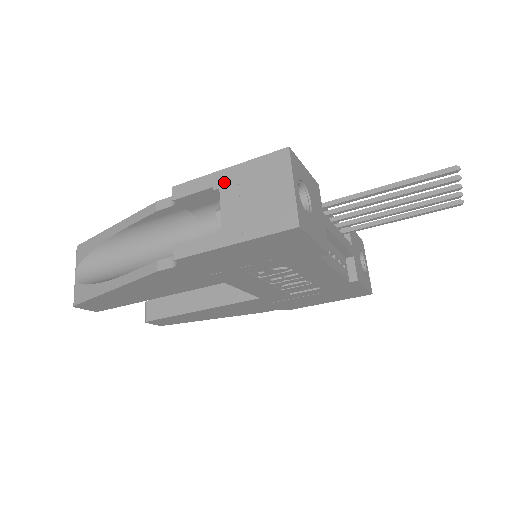
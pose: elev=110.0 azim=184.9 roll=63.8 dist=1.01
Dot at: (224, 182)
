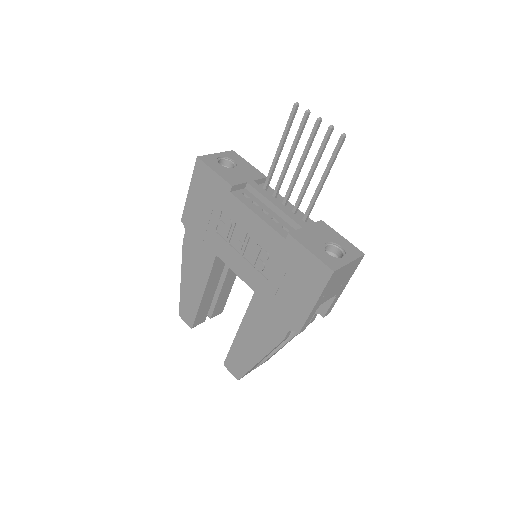
Dot at: occluded
